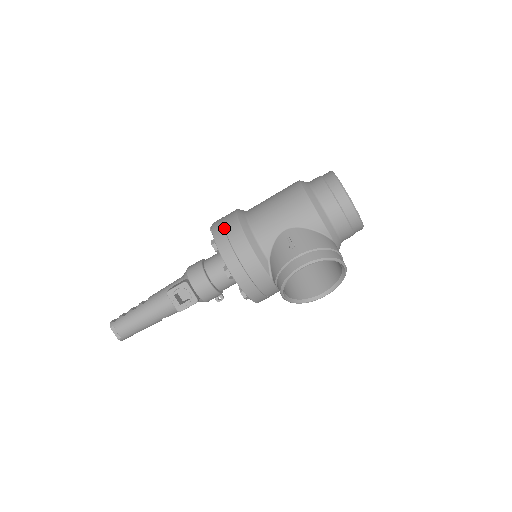
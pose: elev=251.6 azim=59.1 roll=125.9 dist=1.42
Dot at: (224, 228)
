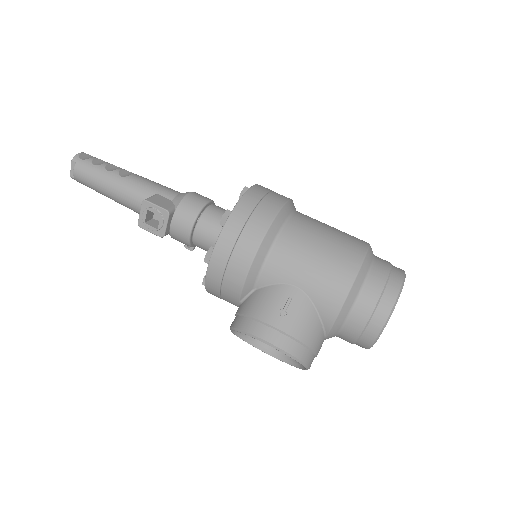
Dot at: (250, 215)
